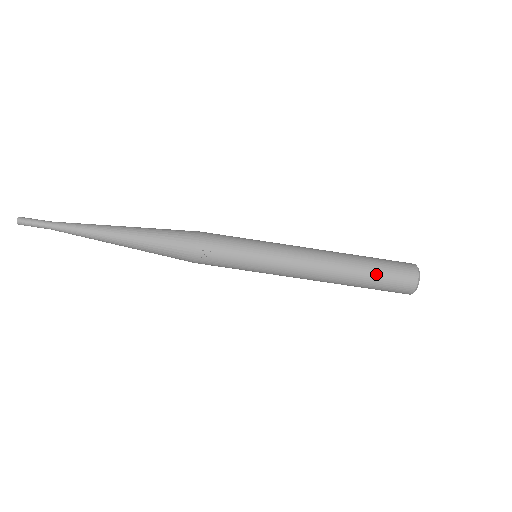
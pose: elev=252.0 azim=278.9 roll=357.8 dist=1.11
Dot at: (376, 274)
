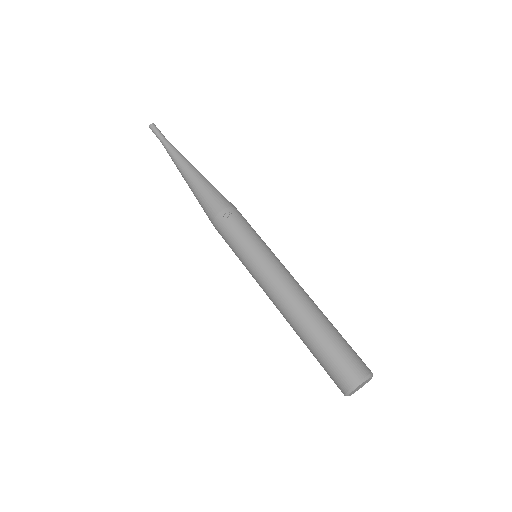
Dot at: (333, 338)
